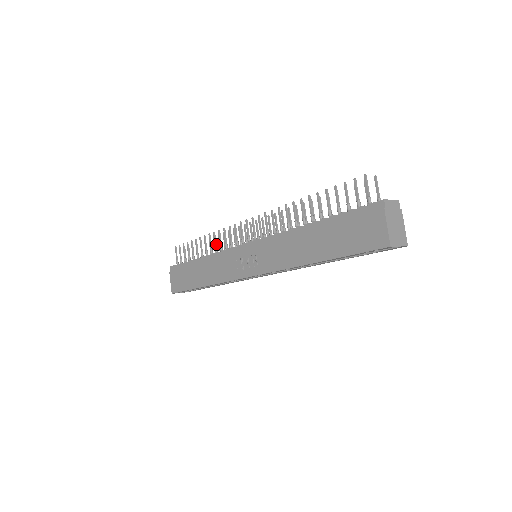
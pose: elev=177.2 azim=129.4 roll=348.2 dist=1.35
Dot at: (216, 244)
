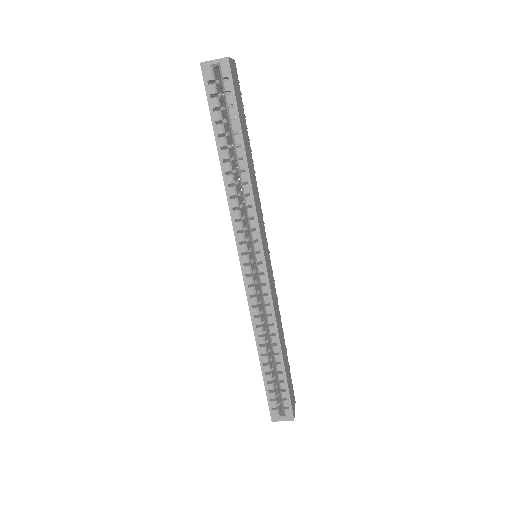
Dot at: occluded
